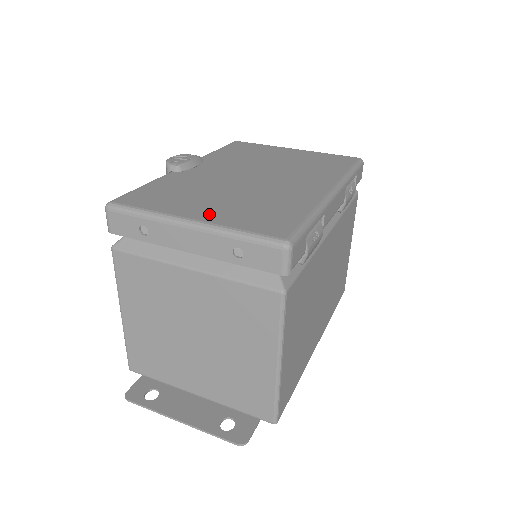
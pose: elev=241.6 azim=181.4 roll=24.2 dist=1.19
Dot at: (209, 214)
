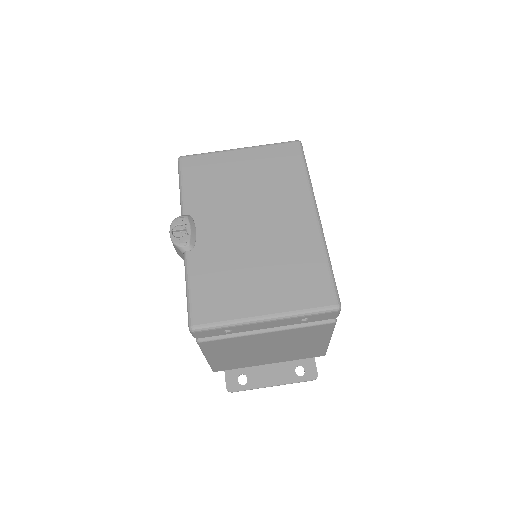
Dot at: (270, 302)
